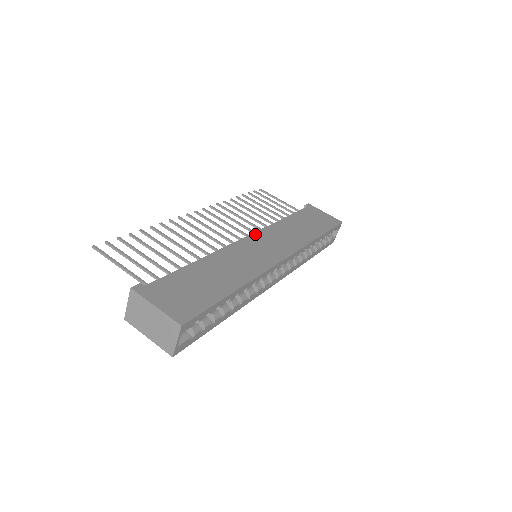
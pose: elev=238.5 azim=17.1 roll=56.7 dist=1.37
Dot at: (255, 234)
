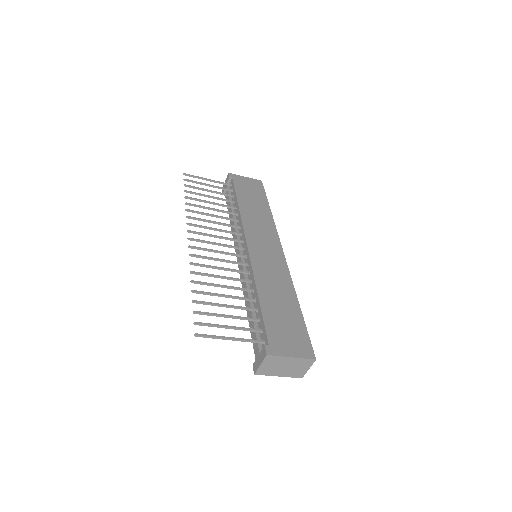
Dot at: (247, 238)
